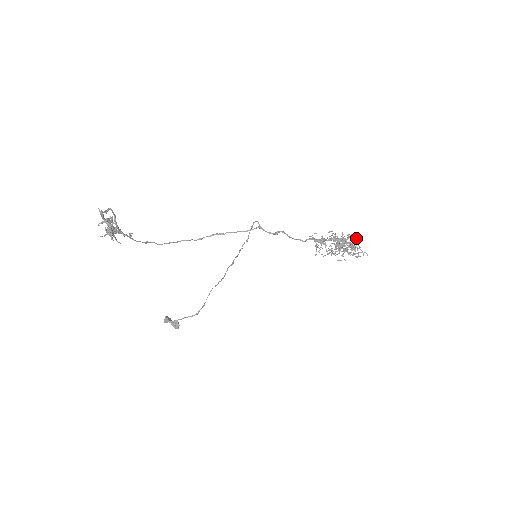
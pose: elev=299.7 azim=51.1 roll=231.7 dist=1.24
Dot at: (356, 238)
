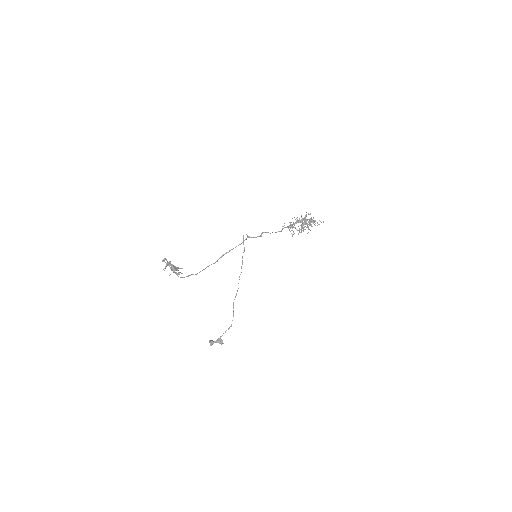
Dot at: occluded
